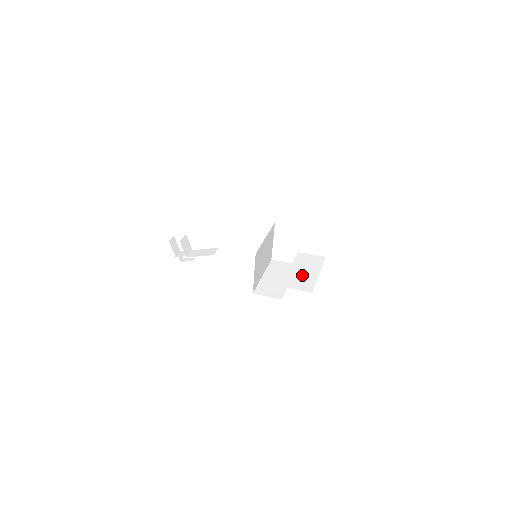
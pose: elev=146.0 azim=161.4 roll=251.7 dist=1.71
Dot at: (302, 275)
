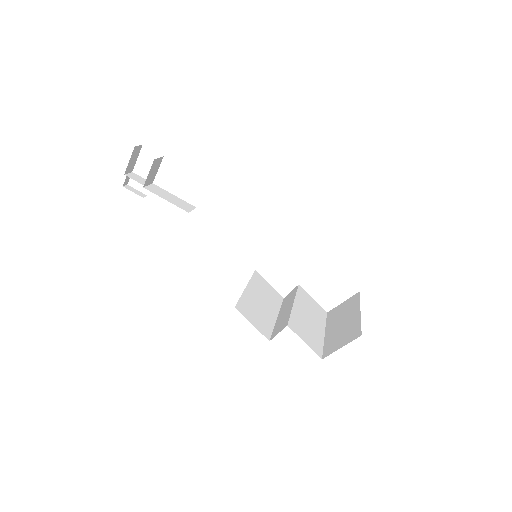
Dot at: (308, 322)
